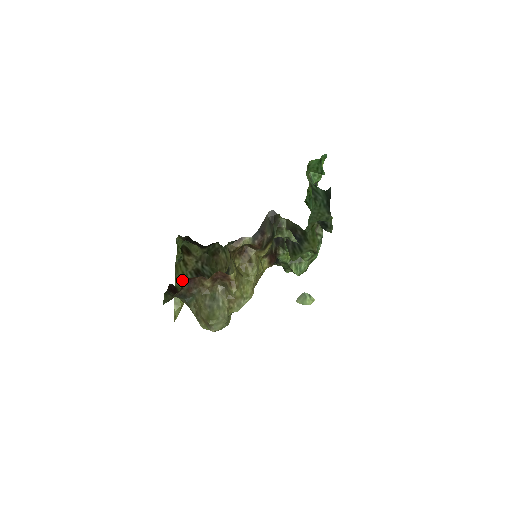
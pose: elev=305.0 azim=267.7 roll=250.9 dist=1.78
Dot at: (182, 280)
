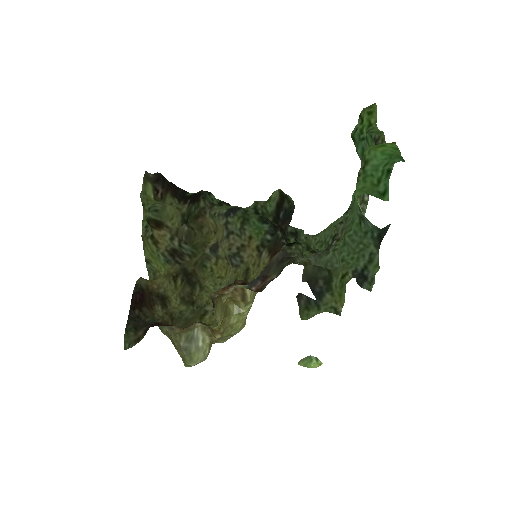
Dot at: (153, 256)
